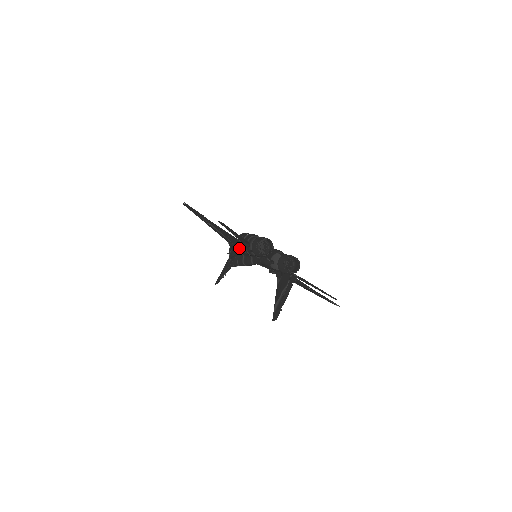
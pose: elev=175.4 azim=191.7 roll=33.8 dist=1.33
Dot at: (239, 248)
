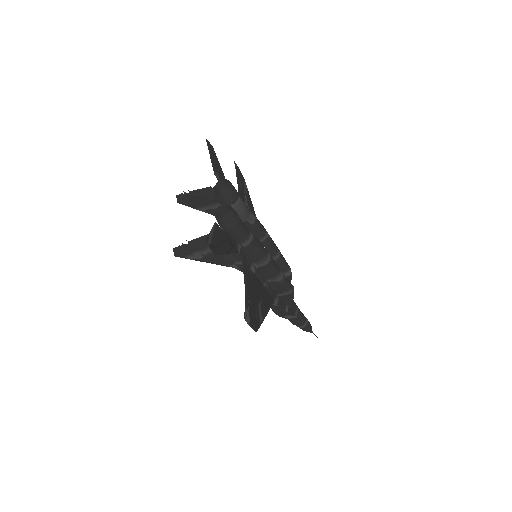
Dot at: occluded
